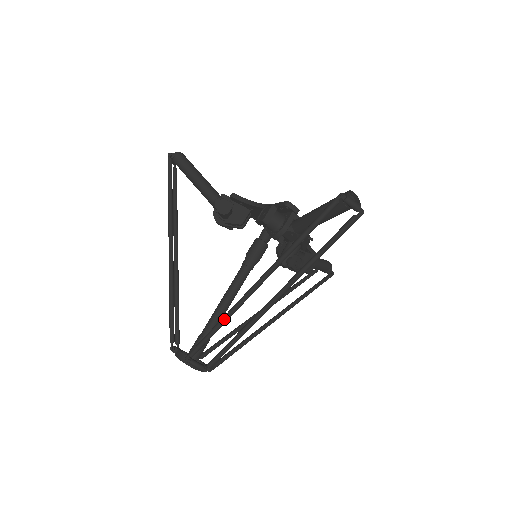
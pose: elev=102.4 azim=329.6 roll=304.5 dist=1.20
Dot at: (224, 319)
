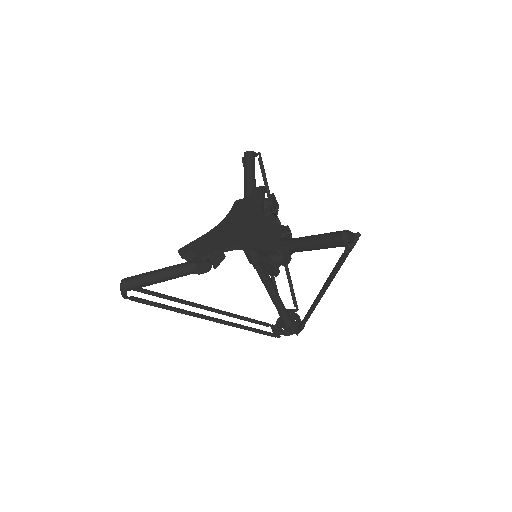
Dot at: (308, 318)
